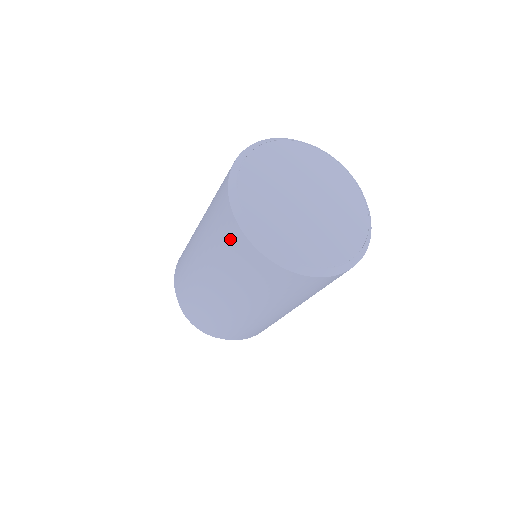
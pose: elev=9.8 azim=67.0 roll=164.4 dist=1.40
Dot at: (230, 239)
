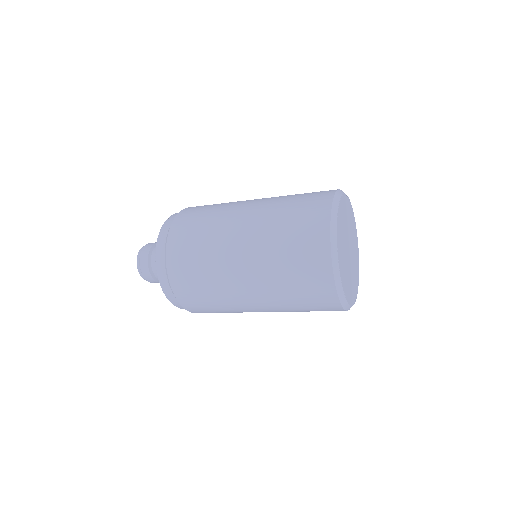
Dot at: (313, 275)
